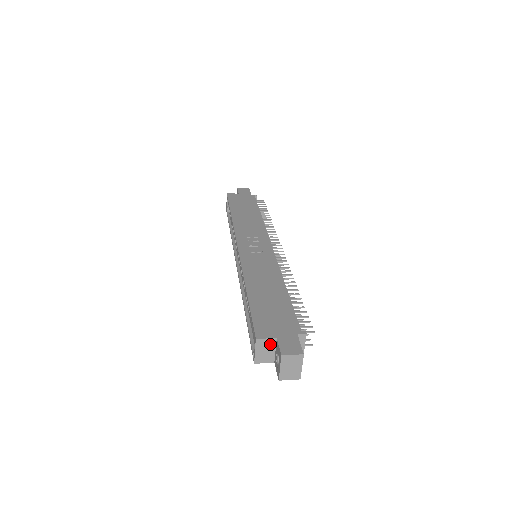
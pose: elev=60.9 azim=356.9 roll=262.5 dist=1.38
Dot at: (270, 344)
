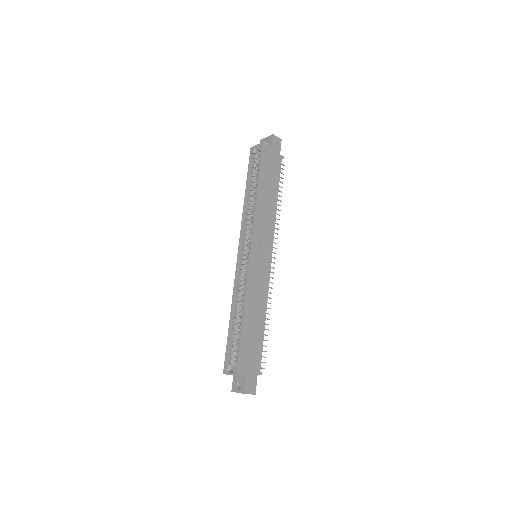
Dot at: (241, 376)
